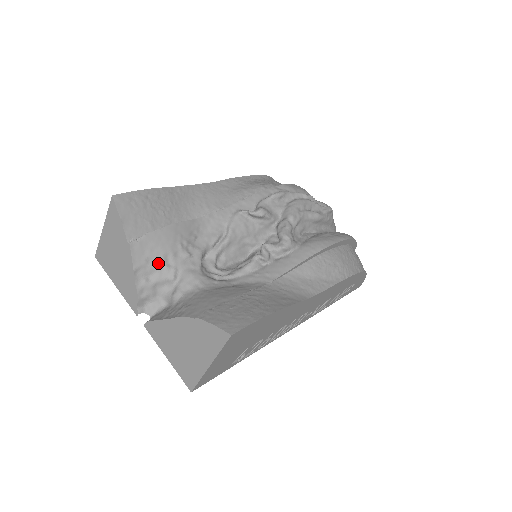
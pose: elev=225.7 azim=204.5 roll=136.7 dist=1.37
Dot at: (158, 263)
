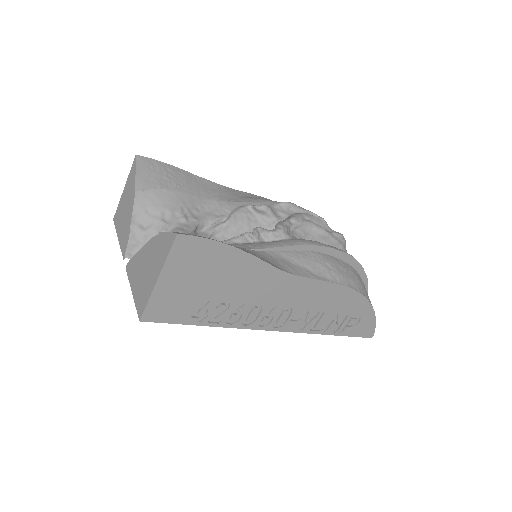
Dot at: (155, 216)
